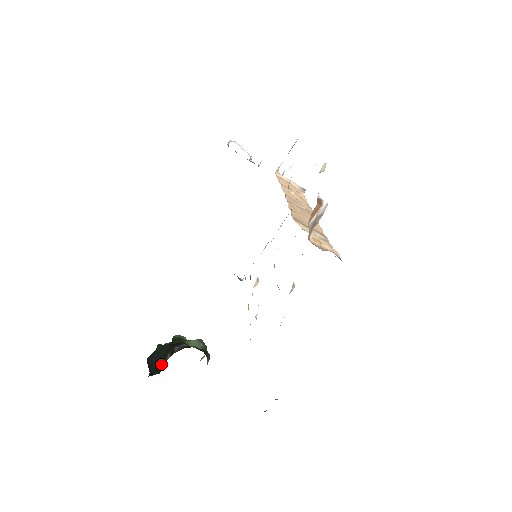
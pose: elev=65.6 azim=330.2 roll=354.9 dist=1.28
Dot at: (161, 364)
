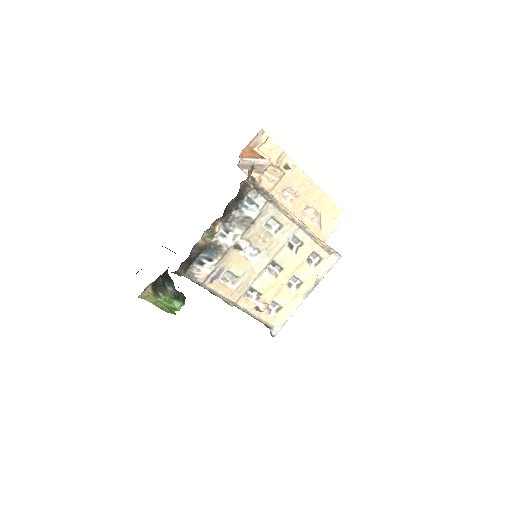
Dot at: occluded
